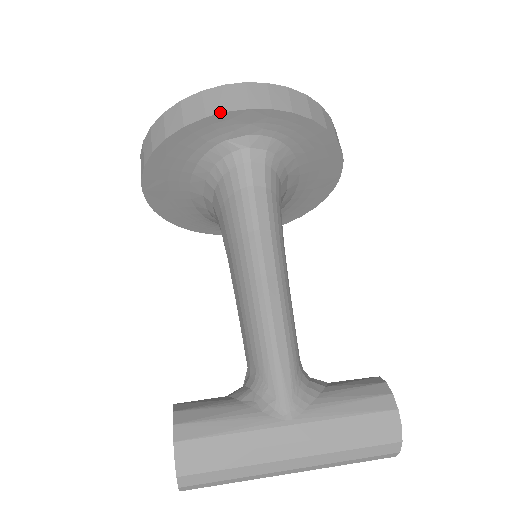
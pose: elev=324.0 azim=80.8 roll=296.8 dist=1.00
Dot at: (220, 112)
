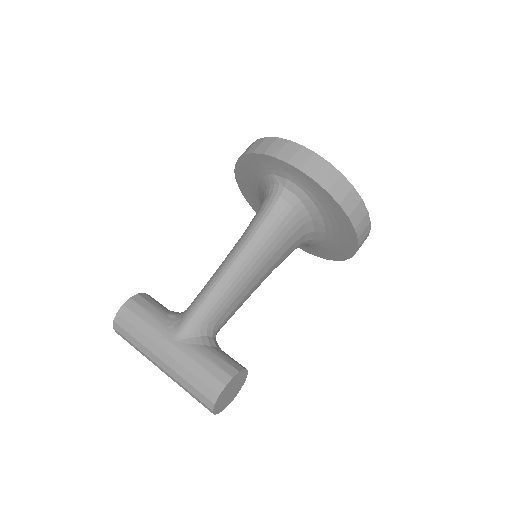
Dot at: (271, 155)
